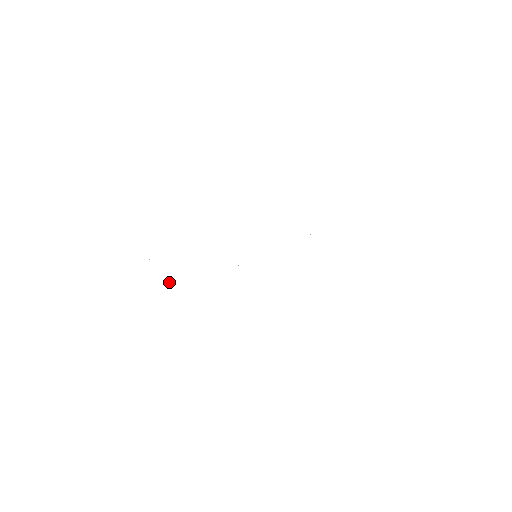
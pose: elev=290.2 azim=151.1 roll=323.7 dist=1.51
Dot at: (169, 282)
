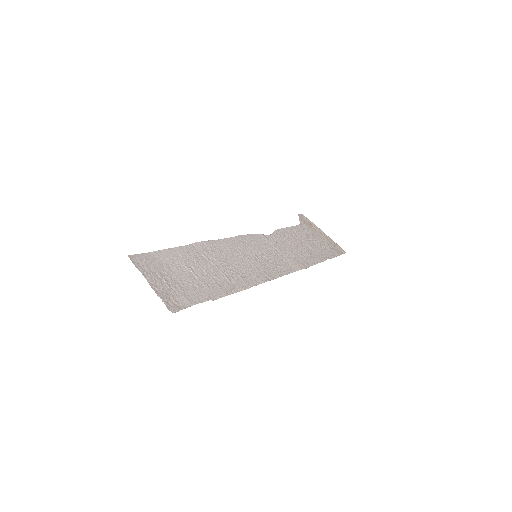
Dot at: (177, 266)
